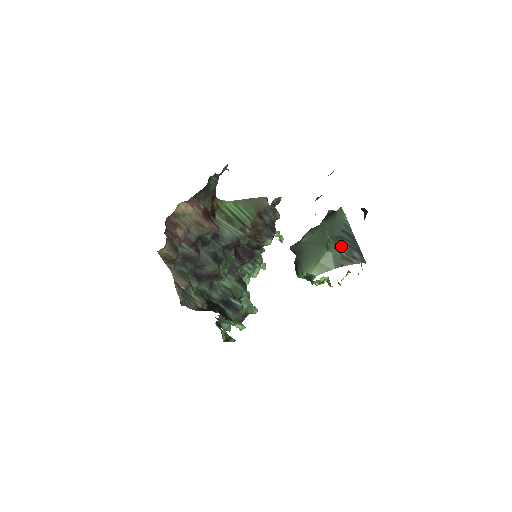
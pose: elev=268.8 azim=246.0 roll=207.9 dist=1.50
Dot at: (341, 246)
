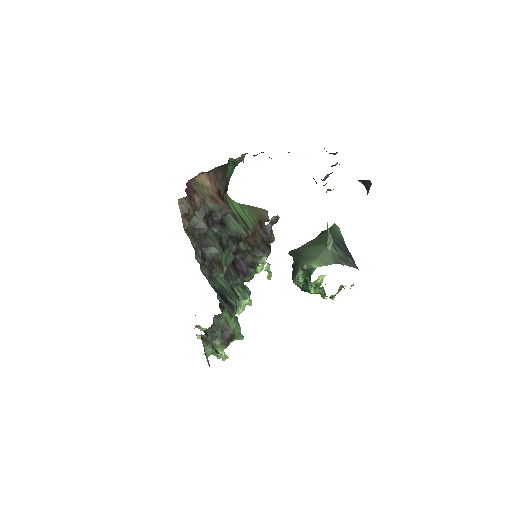
Dot at: (338, 248)
